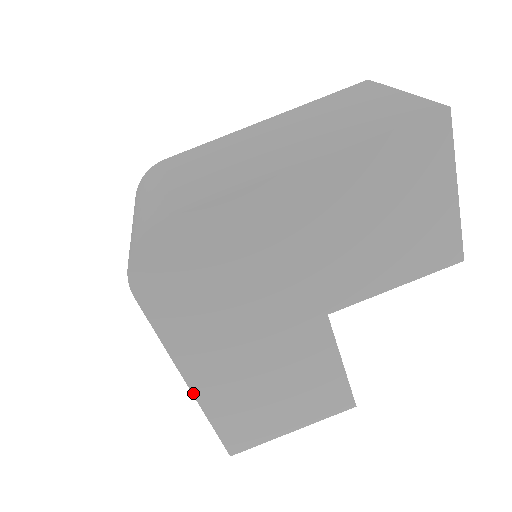
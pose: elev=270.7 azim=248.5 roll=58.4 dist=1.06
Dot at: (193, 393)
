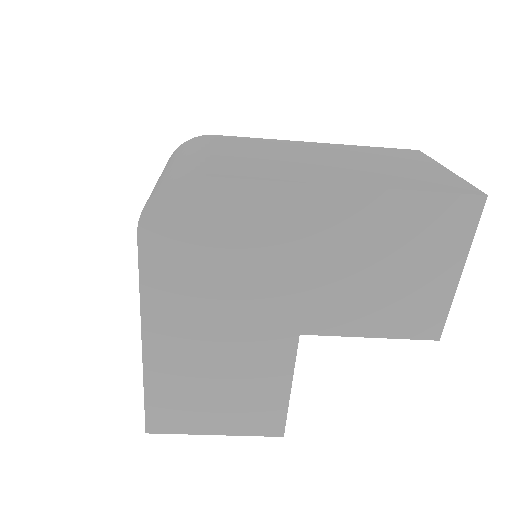
Dot at: (143, 353)
